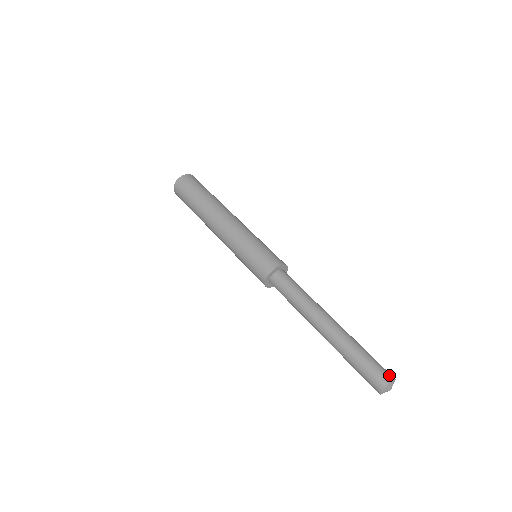
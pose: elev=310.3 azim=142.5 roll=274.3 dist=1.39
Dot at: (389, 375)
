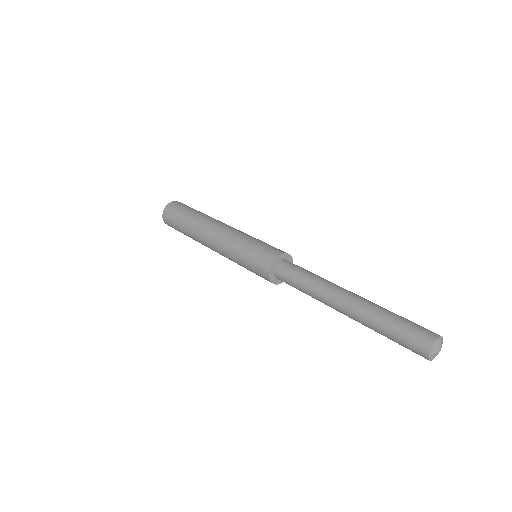
Dot at: occluded
